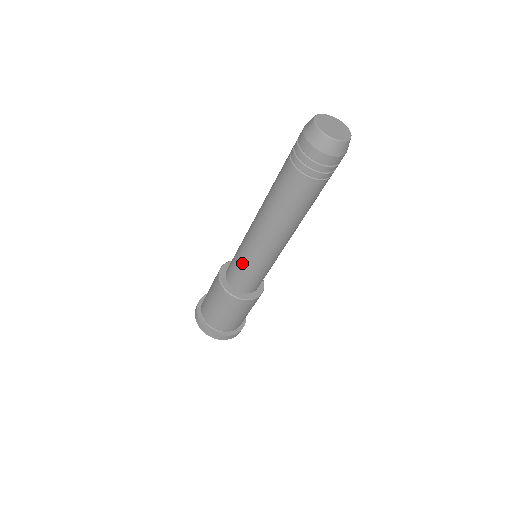
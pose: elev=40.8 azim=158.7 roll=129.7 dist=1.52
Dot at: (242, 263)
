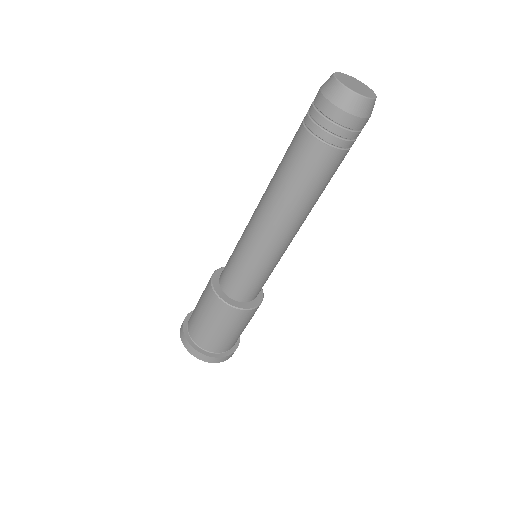
Dot at: (249, 269)
